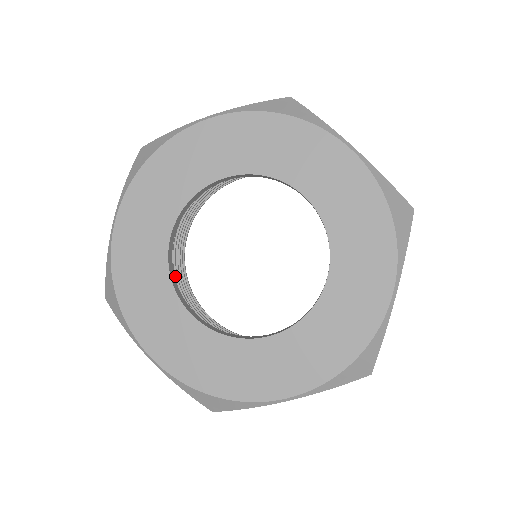
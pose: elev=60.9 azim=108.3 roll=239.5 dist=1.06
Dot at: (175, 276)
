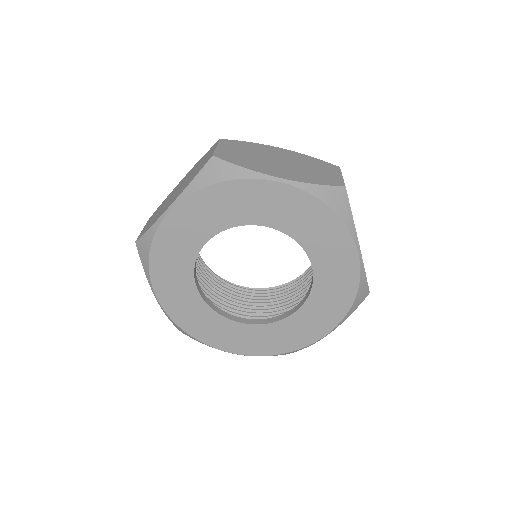
Dot at: occluded
